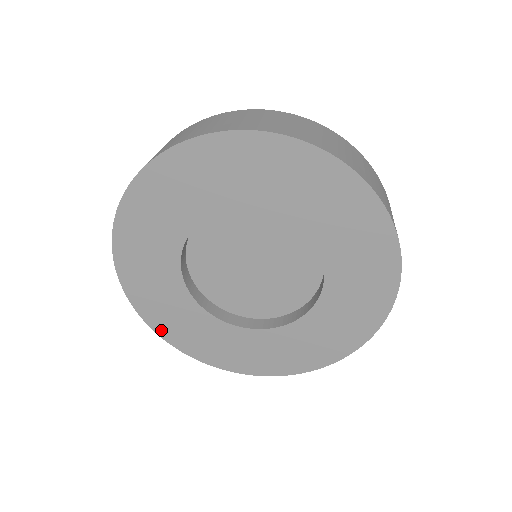
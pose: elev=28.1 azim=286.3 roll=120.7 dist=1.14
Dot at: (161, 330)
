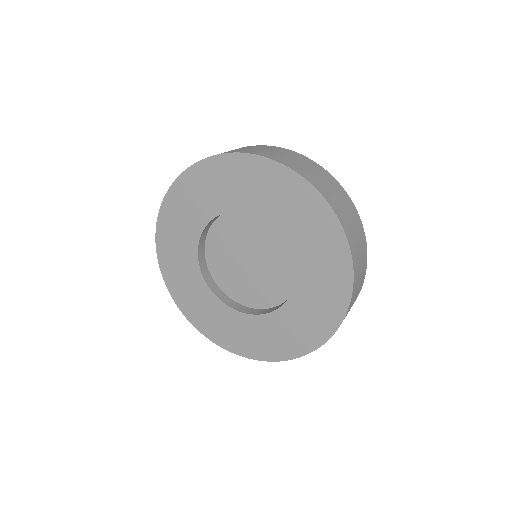
Dot at: (226, 345)
